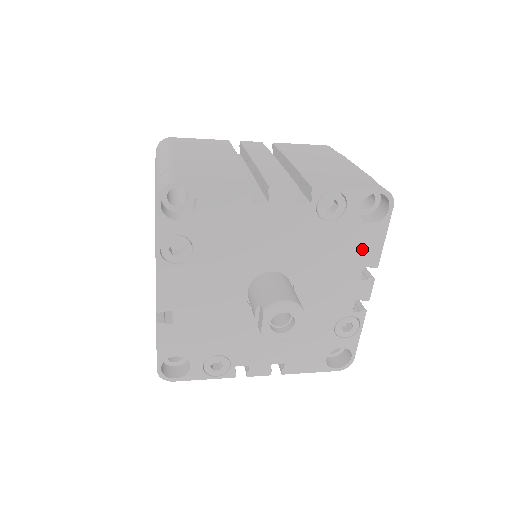
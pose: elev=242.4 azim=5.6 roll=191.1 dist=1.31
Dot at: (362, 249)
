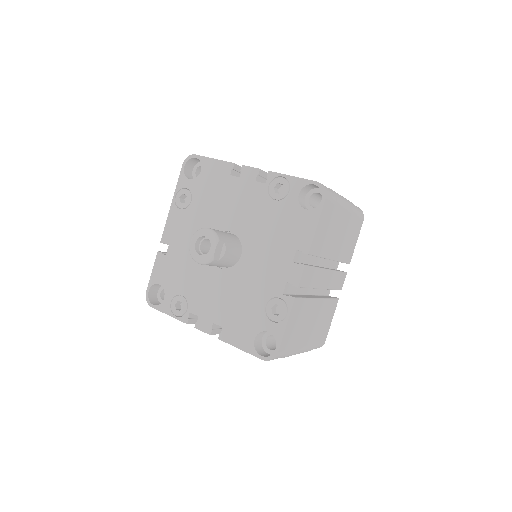
Dot at: (297, 232)
